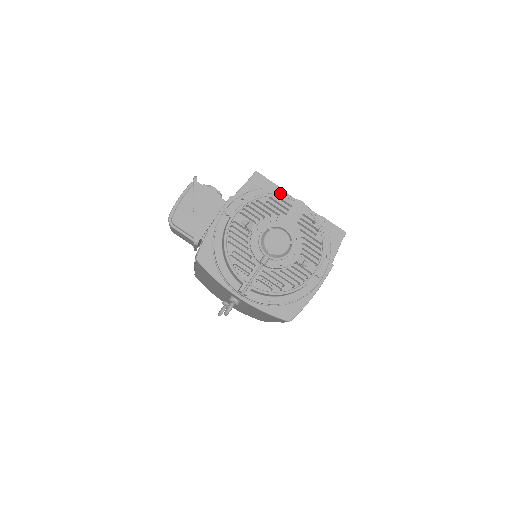
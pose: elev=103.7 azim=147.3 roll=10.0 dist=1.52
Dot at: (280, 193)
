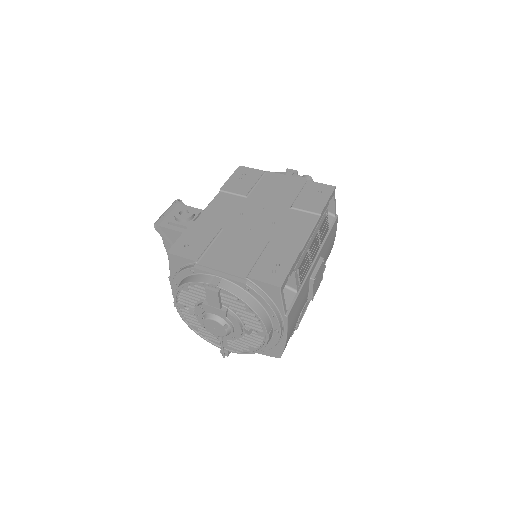
Dot at: (196, 272)
